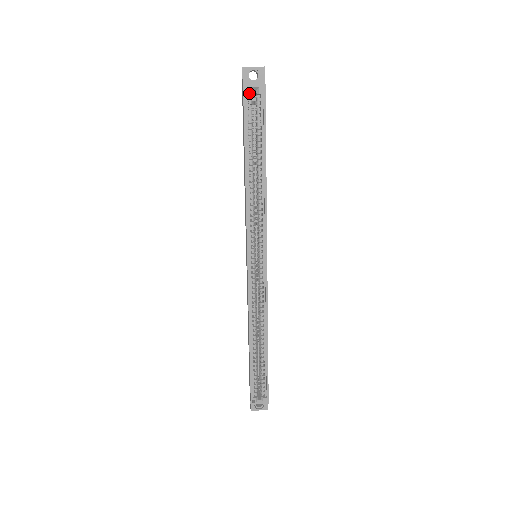
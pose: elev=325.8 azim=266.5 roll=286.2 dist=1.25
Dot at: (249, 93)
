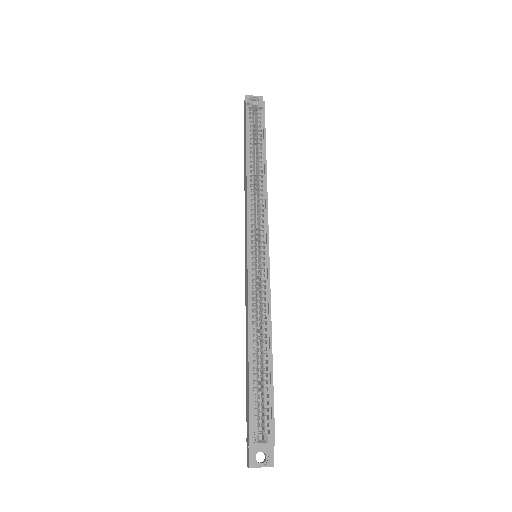
Dot at: (251, 106)
